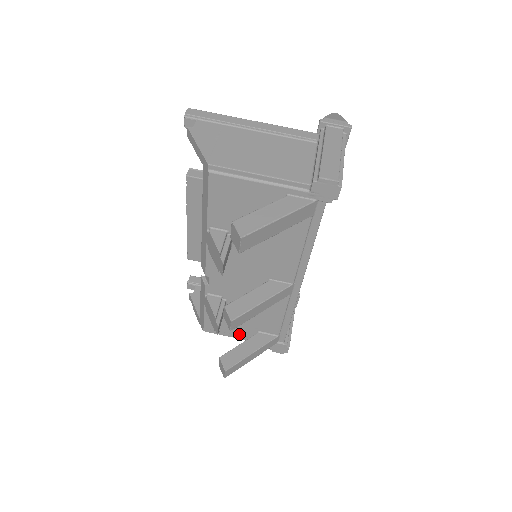
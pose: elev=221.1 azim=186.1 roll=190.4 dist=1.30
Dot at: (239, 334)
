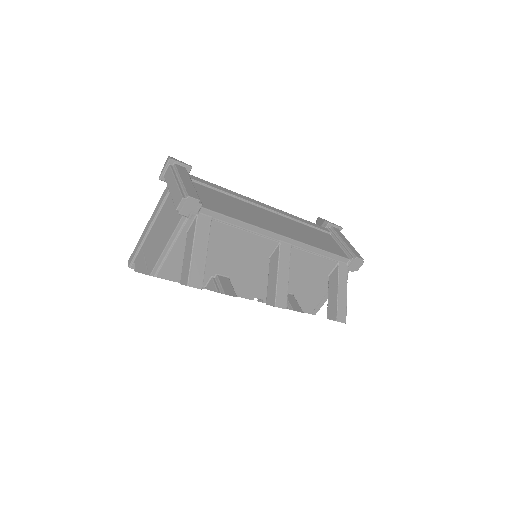
Dot at: (327, 291)
